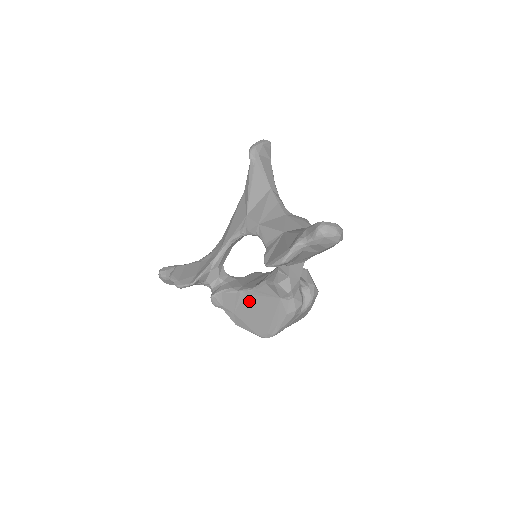
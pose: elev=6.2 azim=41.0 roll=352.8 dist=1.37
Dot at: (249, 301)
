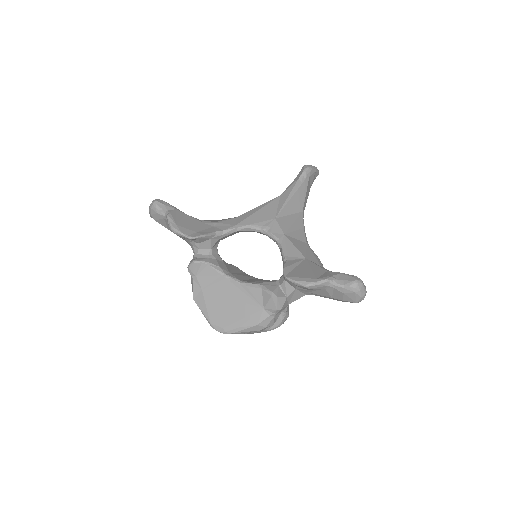
Dot at: (229, 290)
